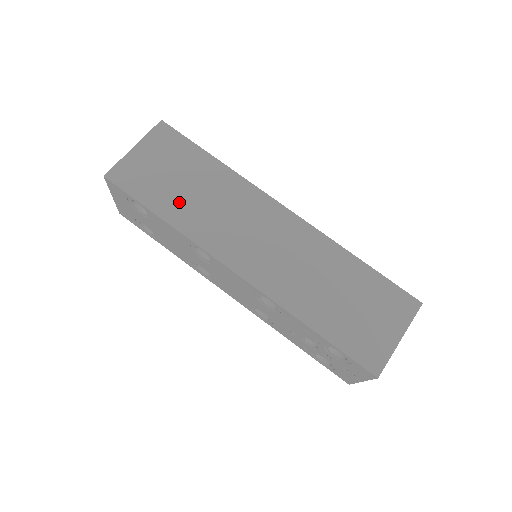
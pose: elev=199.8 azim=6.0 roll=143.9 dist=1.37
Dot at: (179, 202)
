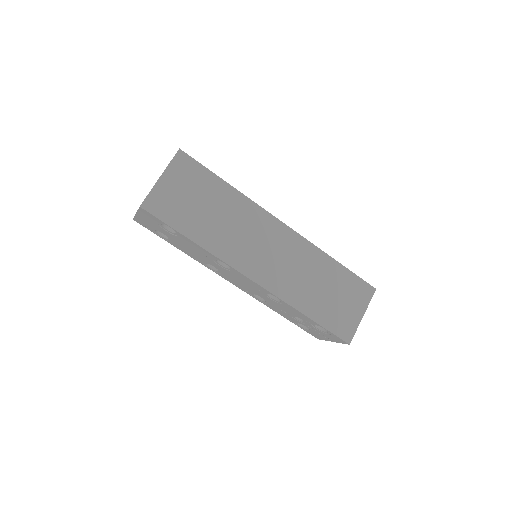
Dot at: (205, 226)
